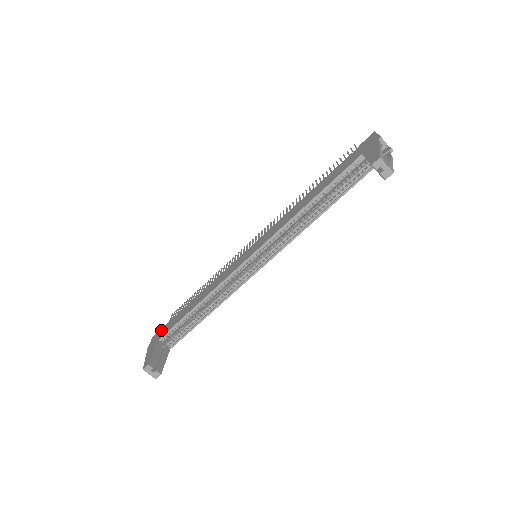
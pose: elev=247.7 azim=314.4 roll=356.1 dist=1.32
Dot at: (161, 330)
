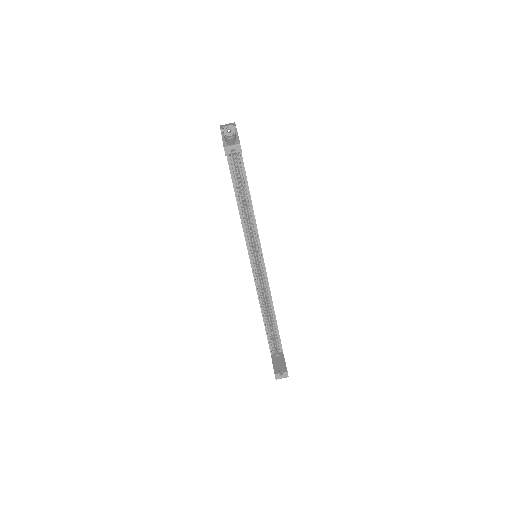
Dot at: occluded
